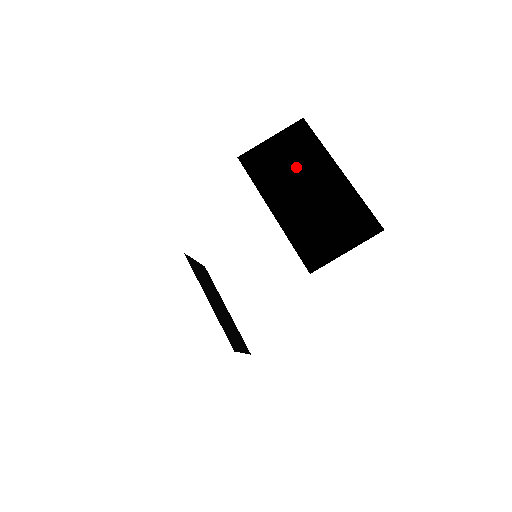
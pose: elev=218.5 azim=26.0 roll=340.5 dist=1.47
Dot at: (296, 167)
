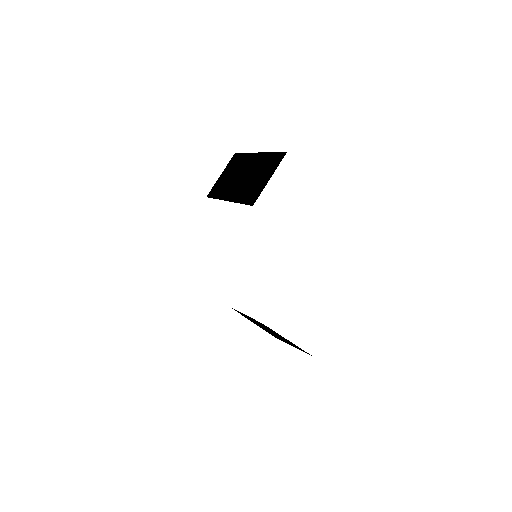
Dot at: (235, 173)
